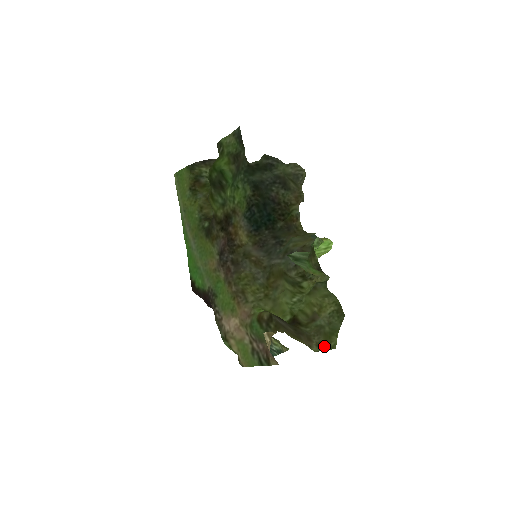
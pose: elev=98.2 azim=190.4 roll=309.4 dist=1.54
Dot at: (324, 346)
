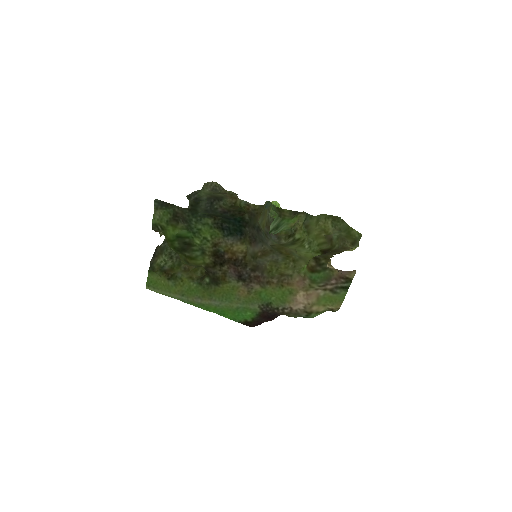
Dot at: (355, 242)
